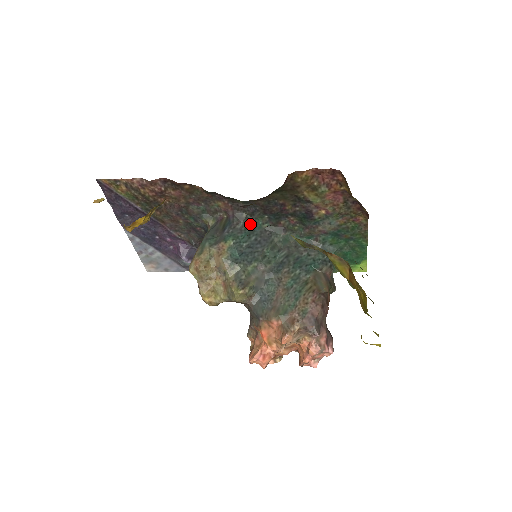
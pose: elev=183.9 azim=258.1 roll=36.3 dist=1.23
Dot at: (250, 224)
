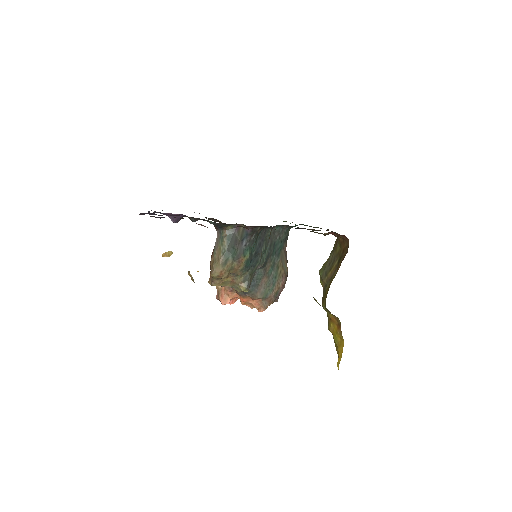
Dot at: (258, 232)
